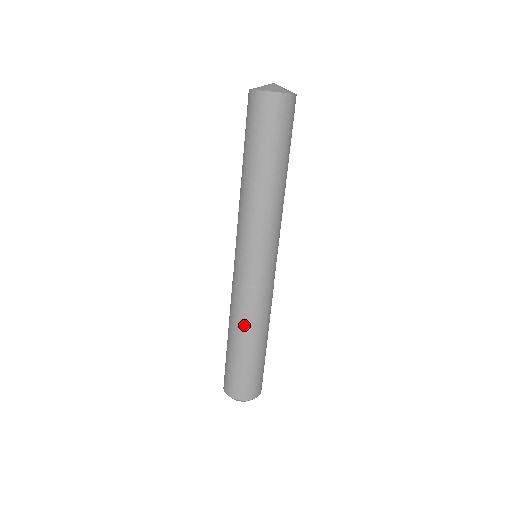
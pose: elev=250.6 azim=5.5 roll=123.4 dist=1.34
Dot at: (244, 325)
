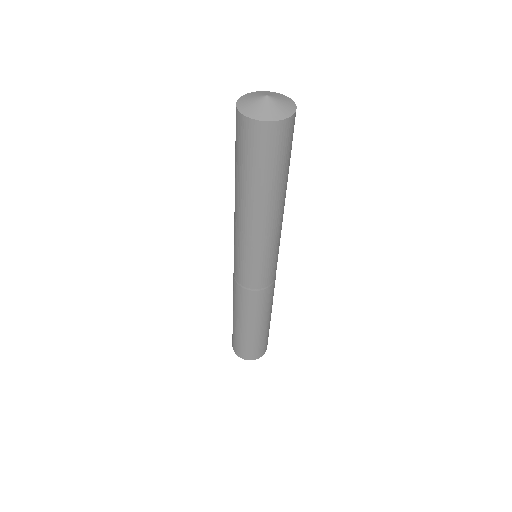
Dot at: (250, 315)
